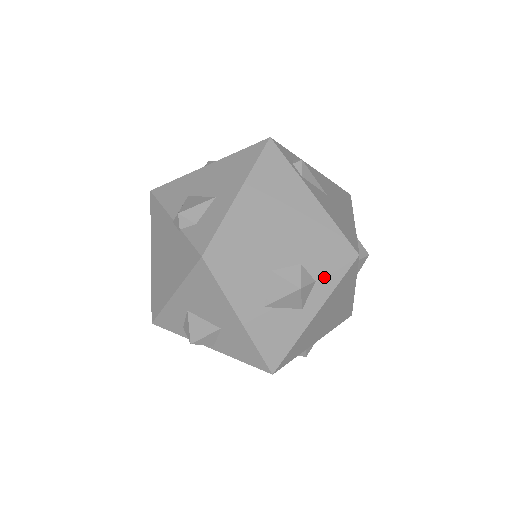
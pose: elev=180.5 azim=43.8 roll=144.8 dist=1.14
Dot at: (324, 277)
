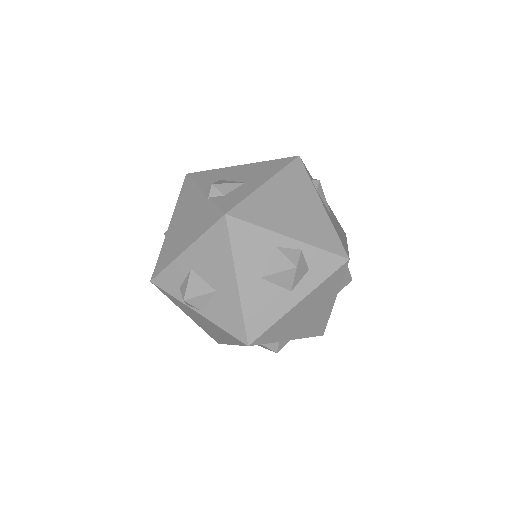
Dot at: (317, 268)
